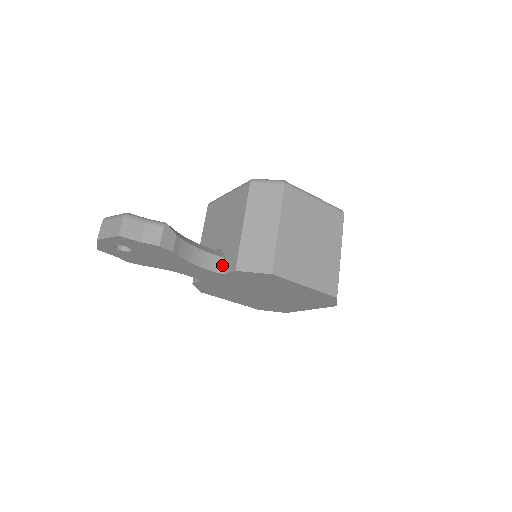
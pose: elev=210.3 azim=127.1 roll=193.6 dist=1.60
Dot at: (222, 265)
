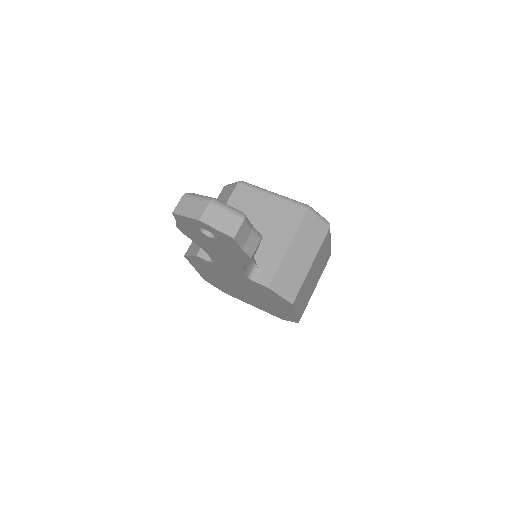
Dot at: (253, 271)
